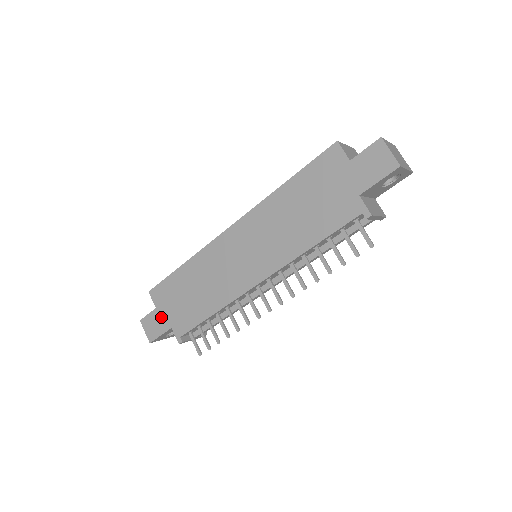
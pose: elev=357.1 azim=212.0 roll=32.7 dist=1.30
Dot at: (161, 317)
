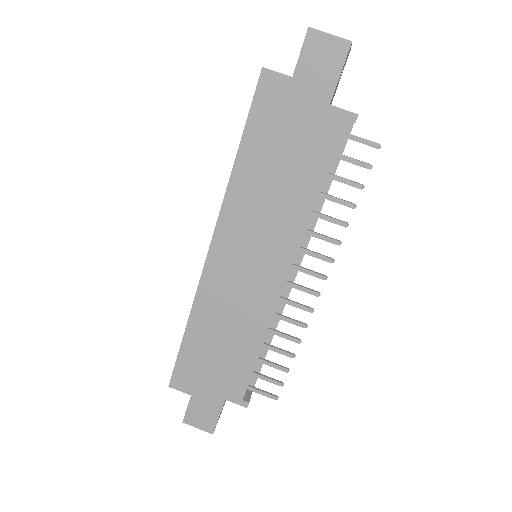
Dot at: (204, 399)
